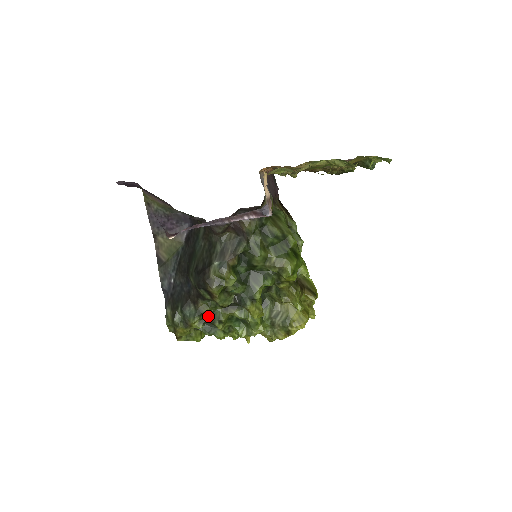
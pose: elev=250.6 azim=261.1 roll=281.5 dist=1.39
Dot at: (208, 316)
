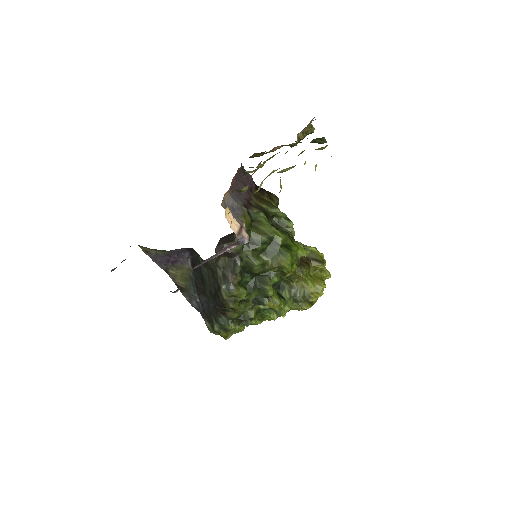
Dot at: (239, 318)
